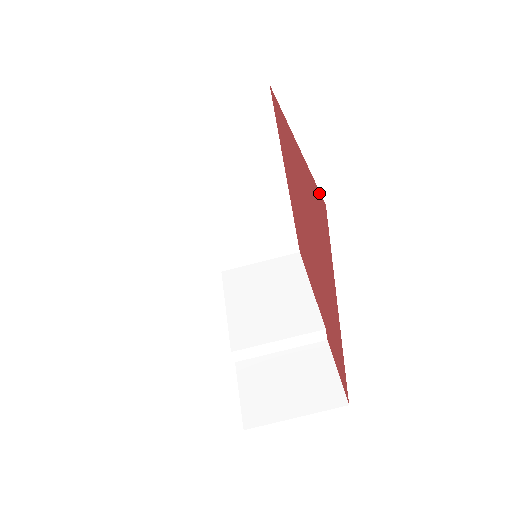
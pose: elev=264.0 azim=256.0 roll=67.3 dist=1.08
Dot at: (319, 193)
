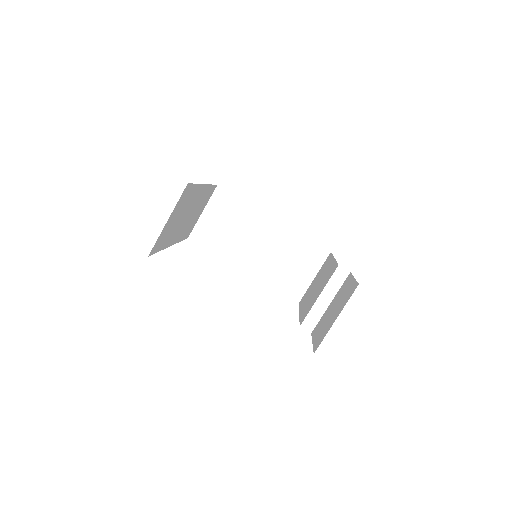
Dot at: occluded
